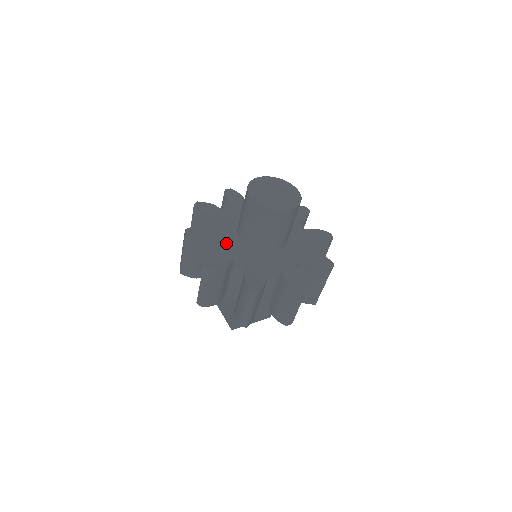
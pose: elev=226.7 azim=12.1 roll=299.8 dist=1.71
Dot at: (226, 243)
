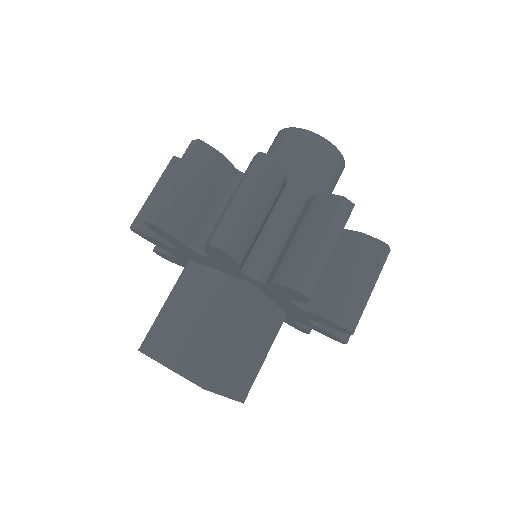
Dot at: occluded
